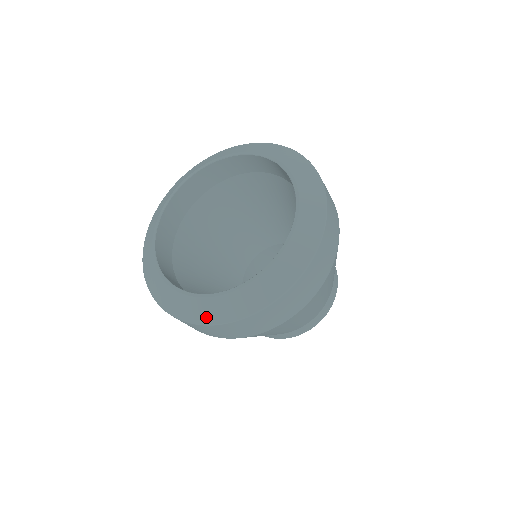
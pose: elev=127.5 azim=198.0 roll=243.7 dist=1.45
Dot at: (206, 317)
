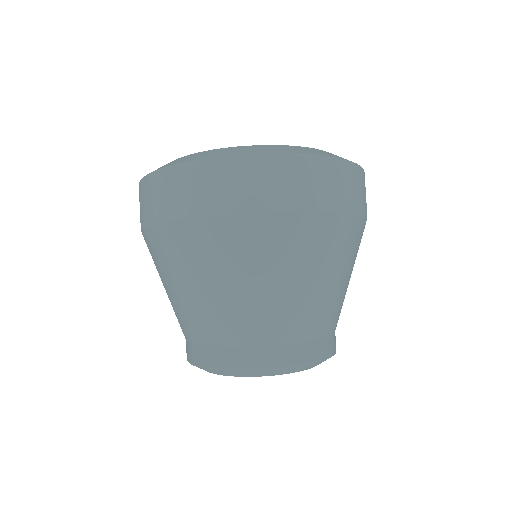
Dot at: (205, 156)
